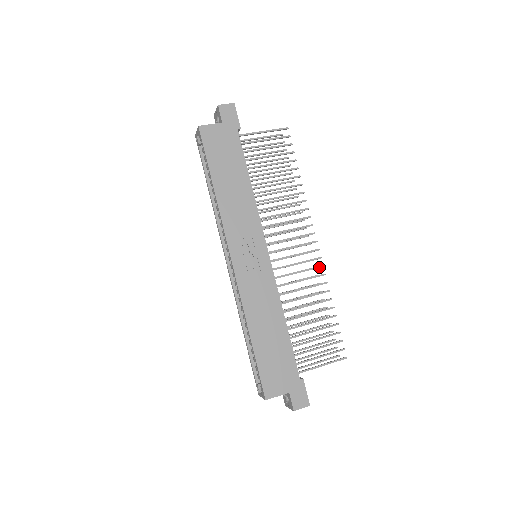
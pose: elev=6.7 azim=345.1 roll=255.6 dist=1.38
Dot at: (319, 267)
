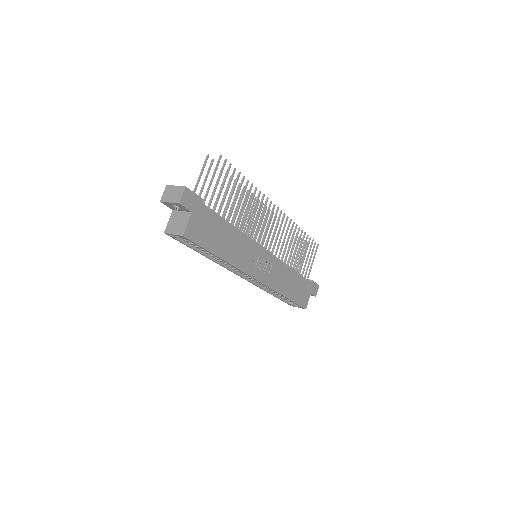
Dot at: (287, 220)
